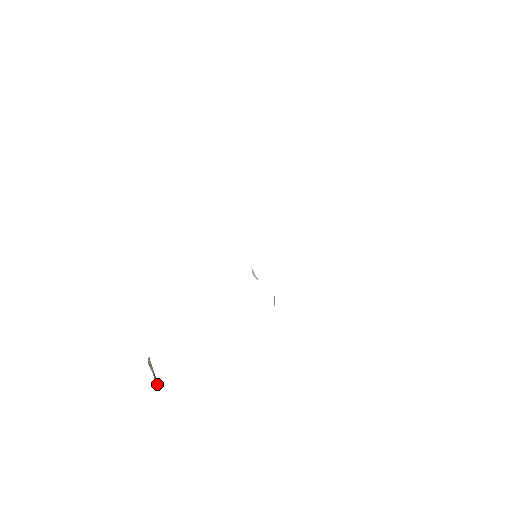
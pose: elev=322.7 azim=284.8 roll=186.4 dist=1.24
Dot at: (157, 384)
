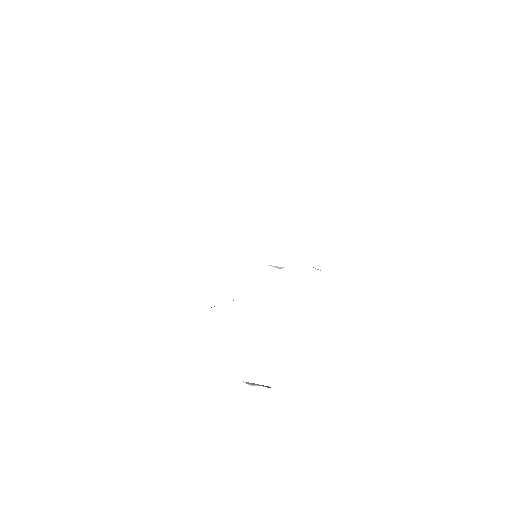
Dot at: (268, 387)
